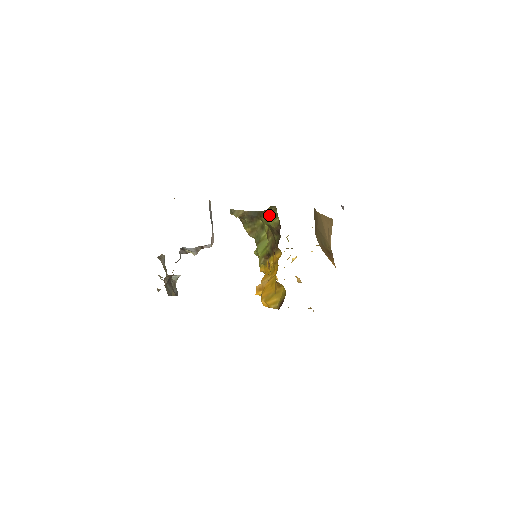
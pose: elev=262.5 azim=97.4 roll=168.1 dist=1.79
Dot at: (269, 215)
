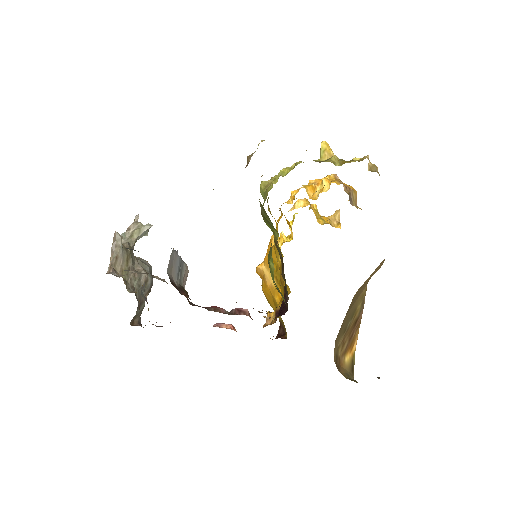
Dot at: (273, 279)
